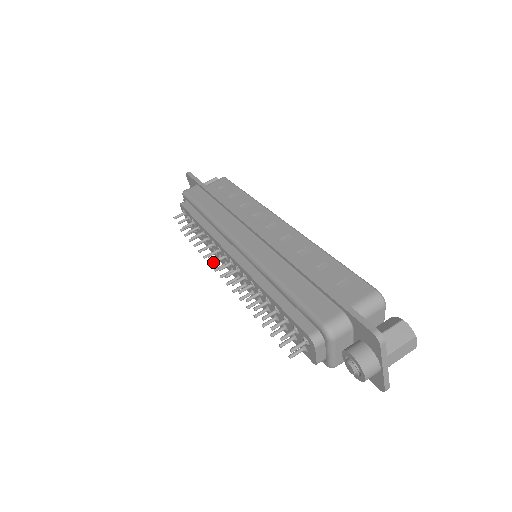
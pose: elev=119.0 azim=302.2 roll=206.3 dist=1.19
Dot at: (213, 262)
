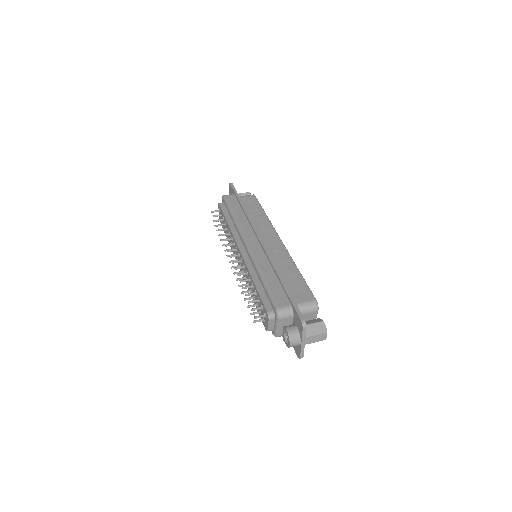
Dot at: (228, 251)
